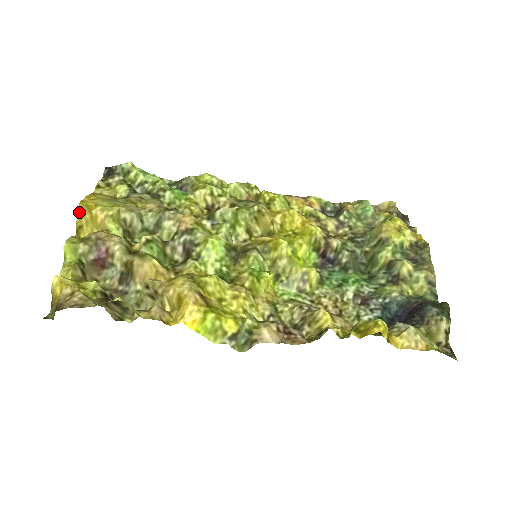
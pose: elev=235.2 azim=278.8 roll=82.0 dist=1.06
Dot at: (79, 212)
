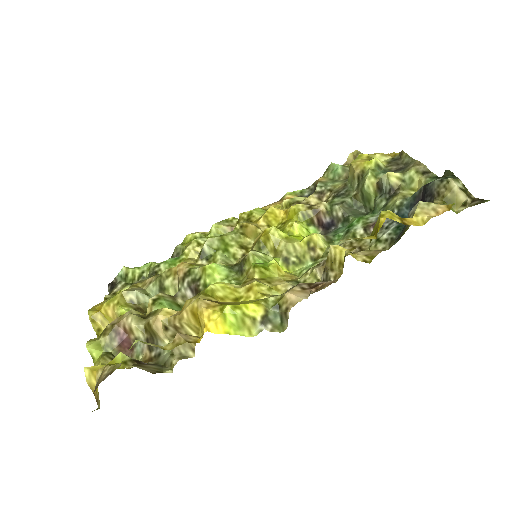
Dot at: (91, 318)
